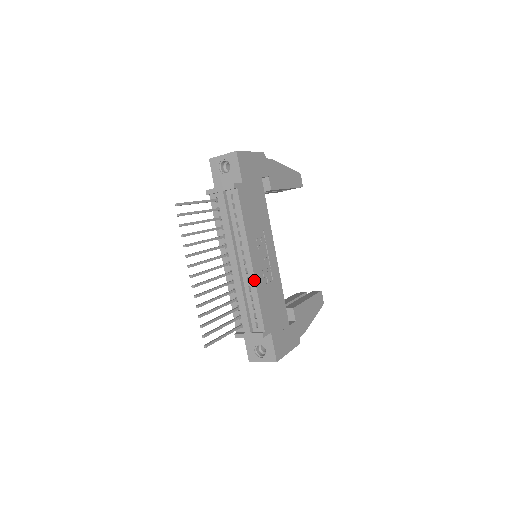
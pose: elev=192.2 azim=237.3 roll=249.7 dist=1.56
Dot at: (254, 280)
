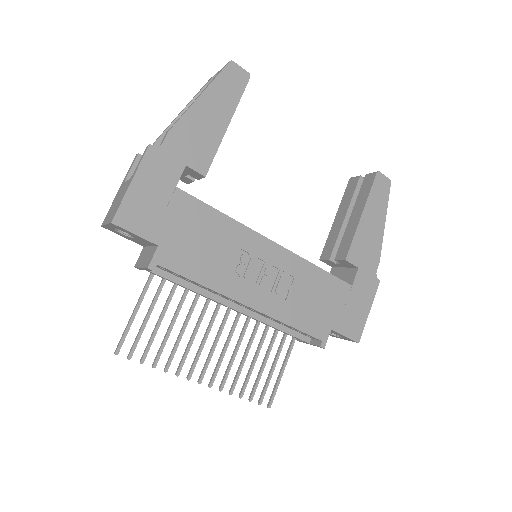
Dot at: occluded
